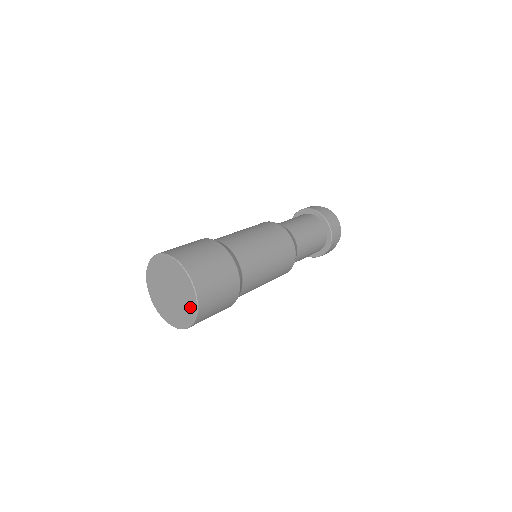
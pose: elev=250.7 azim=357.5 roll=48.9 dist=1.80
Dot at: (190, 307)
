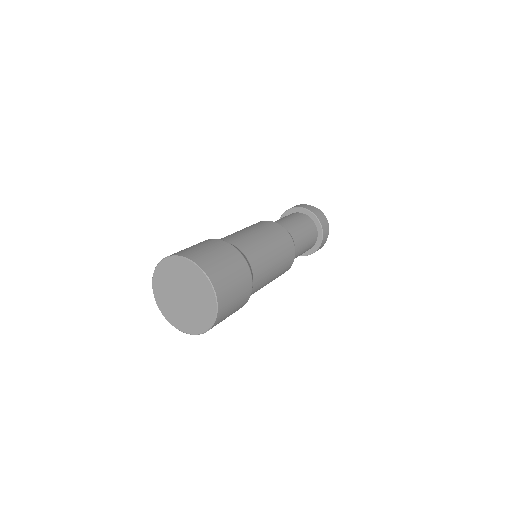
Dot at: (207, 314)
